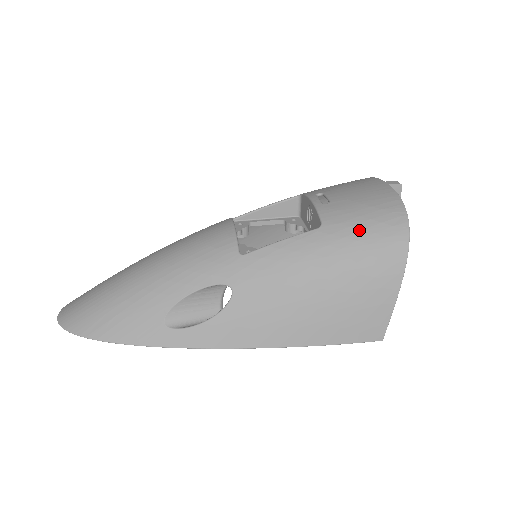
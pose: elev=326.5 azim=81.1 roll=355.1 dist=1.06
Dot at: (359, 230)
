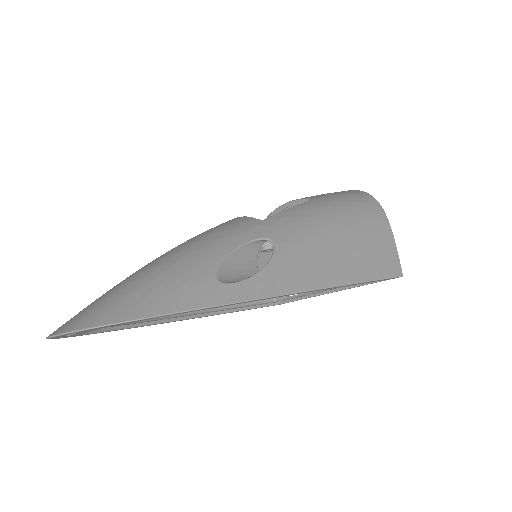
Dot at: (340, 197)
